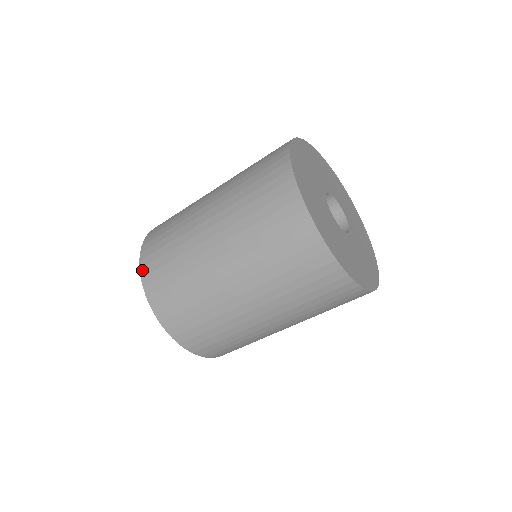
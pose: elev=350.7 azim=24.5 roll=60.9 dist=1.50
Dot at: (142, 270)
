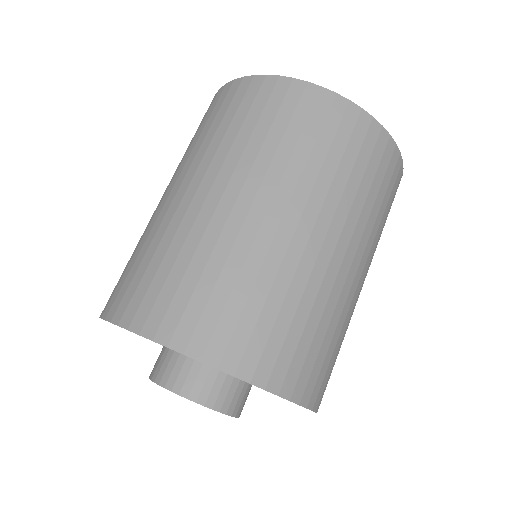
Dot at: (158, 336)
